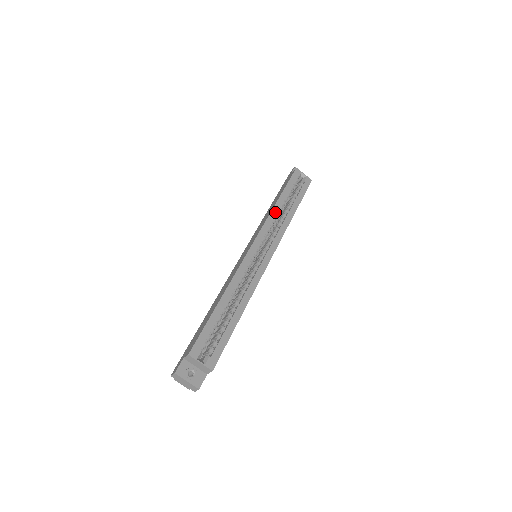
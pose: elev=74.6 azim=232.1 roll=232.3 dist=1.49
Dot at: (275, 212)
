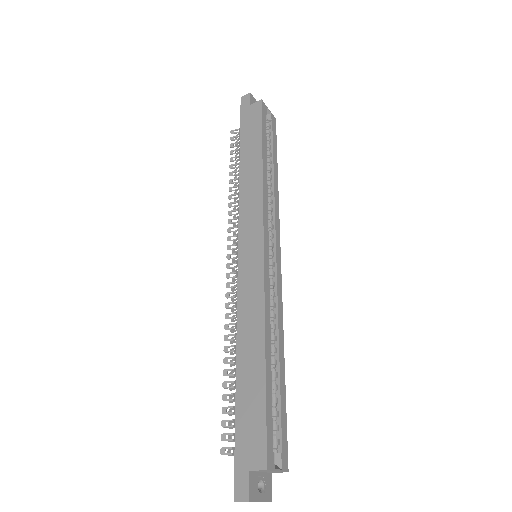
Dot at: (266, 182)
